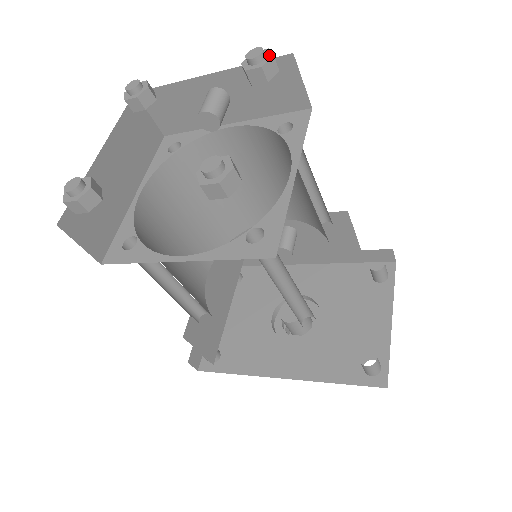
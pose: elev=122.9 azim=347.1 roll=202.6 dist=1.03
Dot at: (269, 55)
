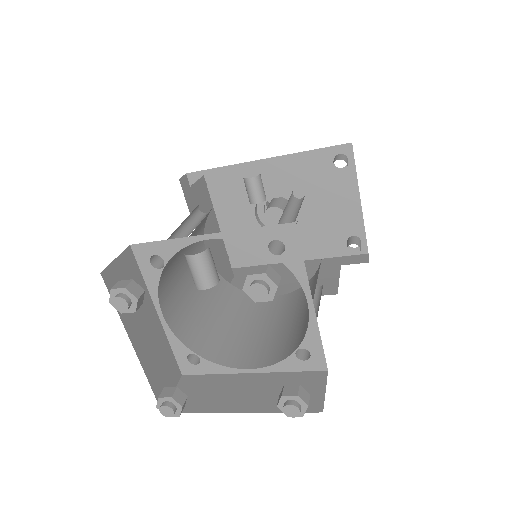
Dot at: (273, 286)
